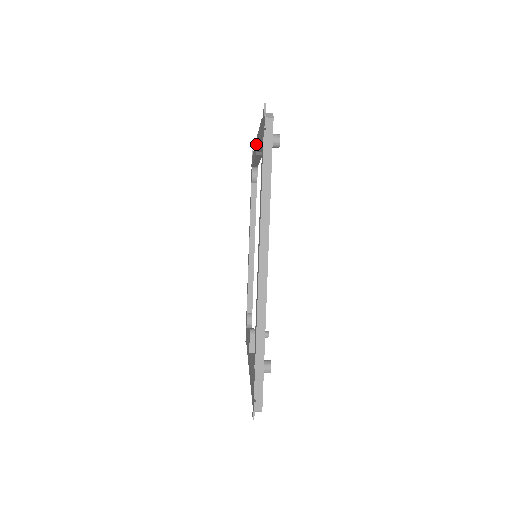
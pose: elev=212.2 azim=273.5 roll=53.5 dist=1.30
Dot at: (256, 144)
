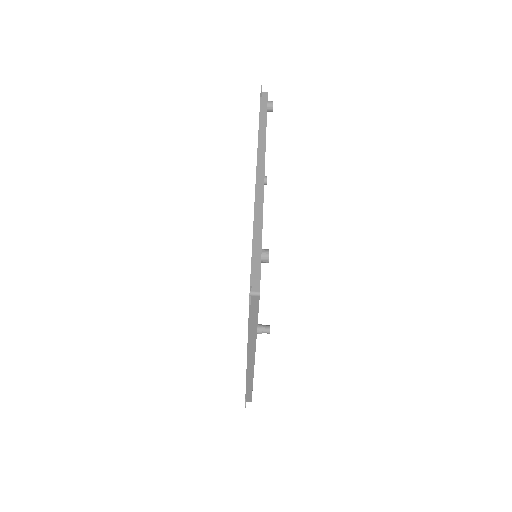
Dot at: occluded
